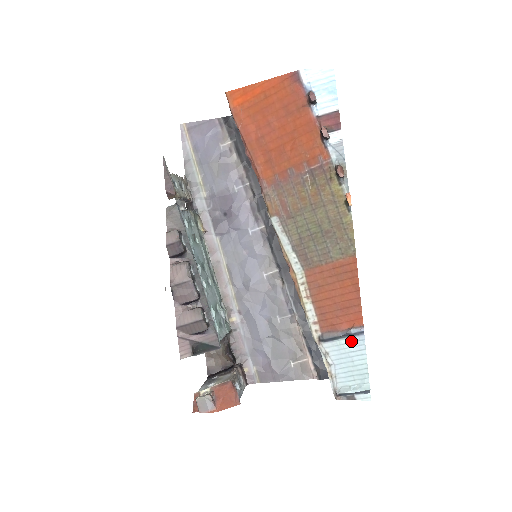
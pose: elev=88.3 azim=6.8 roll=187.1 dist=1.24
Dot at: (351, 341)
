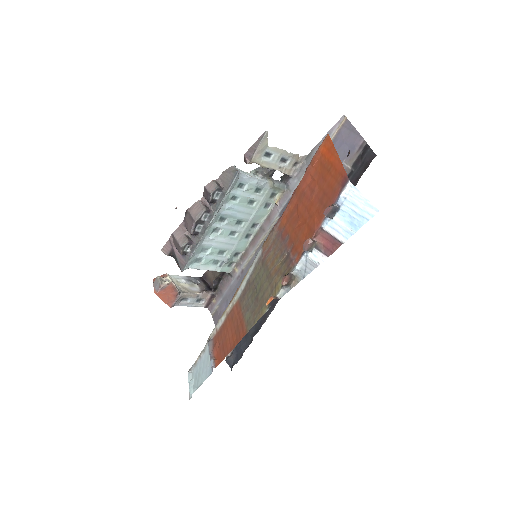
Dot at: (210, 364)
